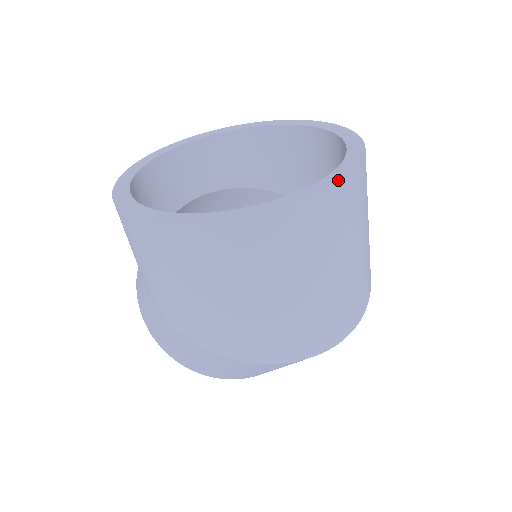
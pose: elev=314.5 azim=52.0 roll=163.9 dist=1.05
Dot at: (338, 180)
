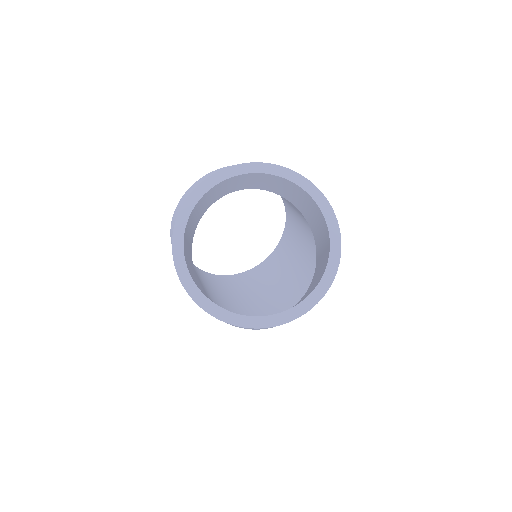
Dot at: (310, 307)
